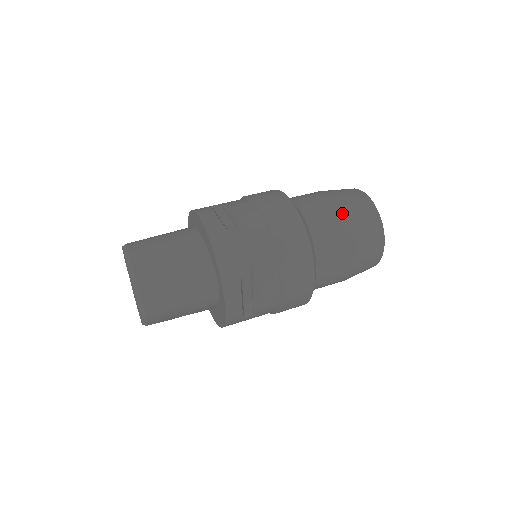
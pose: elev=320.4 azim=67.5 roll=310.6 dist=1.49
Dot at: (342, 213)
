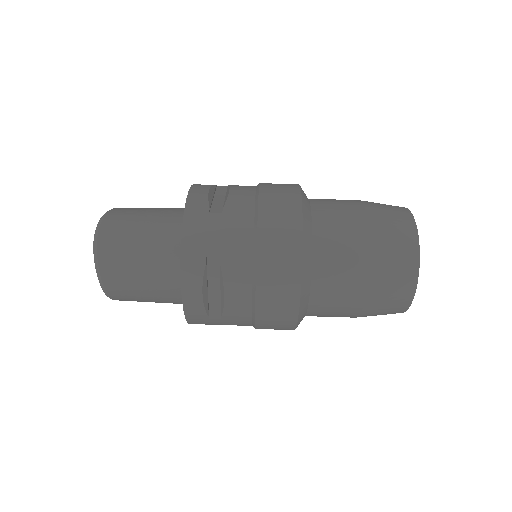
Dot at: (357, 313)
